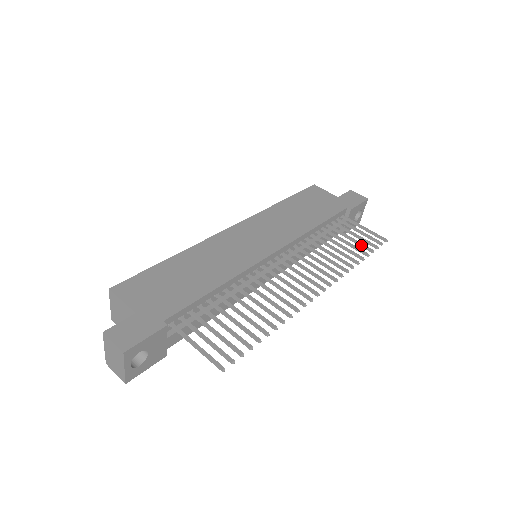
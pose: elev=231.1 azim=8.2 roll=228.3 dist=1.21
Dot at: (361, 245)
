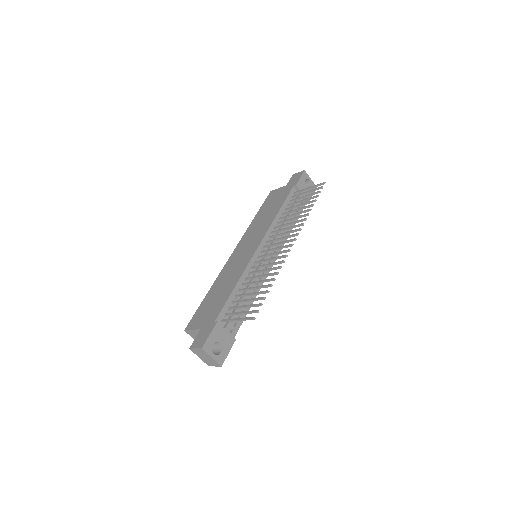
Dot at: (310, 199)
